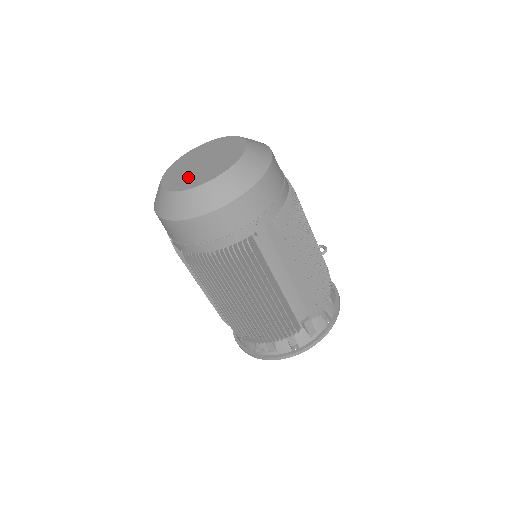
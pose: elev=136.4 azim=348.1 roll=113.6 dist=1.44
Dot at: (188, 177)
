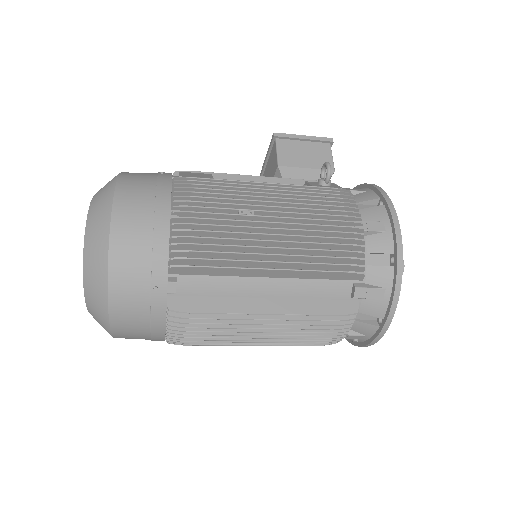
Dot at: occluded
